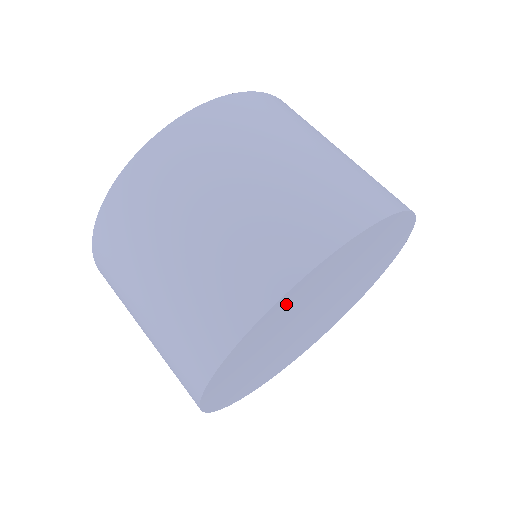
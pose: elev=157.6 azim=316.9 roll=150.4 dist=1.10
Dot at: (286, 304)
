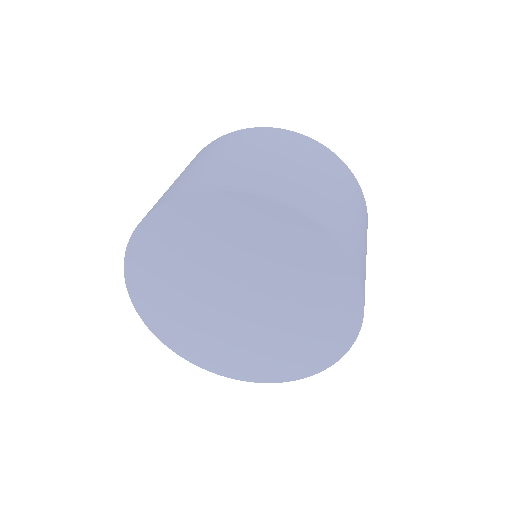
Dot at: (157, 237)
